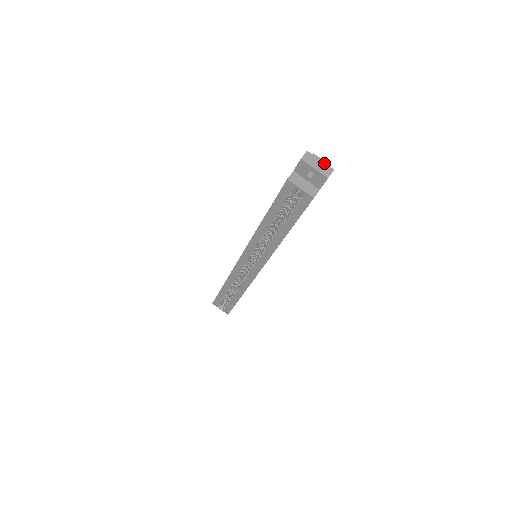
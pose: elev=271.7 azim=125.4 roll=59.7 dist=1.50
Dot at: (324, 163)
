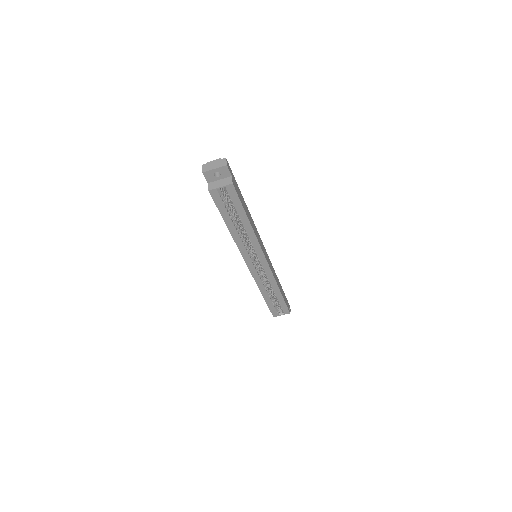
Dot at: (217, 161)
